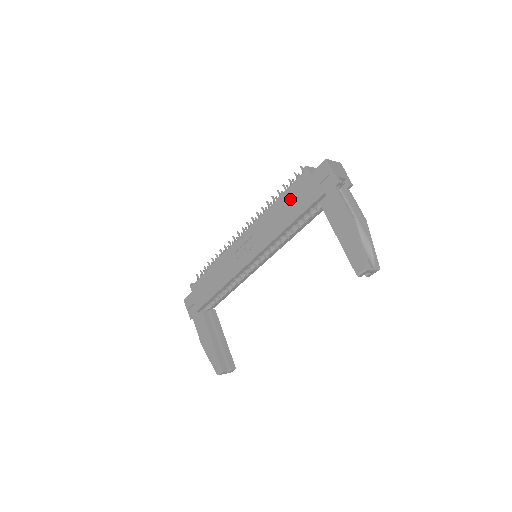
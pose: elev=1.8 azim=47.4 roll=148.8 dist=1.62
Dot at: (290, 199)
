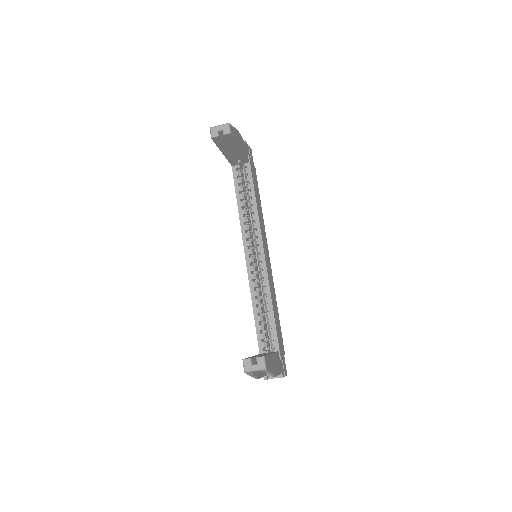
Dot at: occluded
